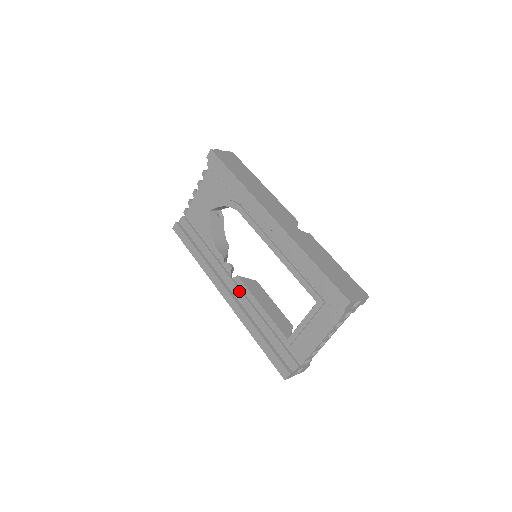
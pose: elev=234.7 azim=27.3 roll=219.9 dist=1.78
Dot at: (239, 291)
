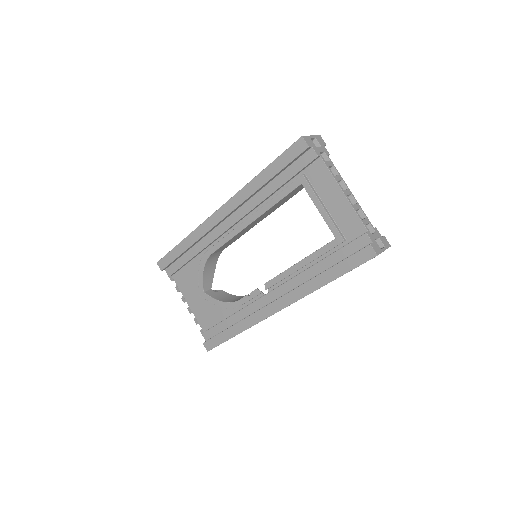
Dot at: (279, 287)
